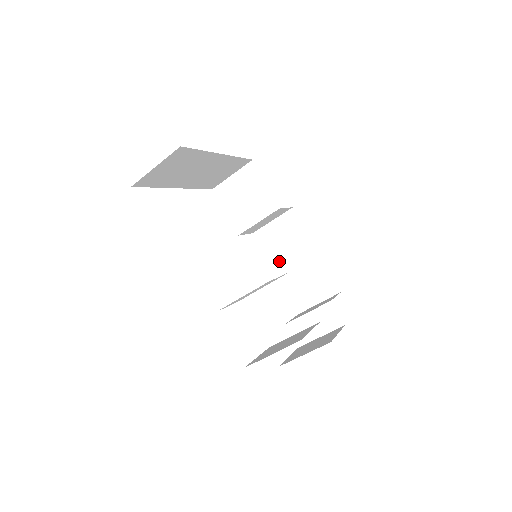
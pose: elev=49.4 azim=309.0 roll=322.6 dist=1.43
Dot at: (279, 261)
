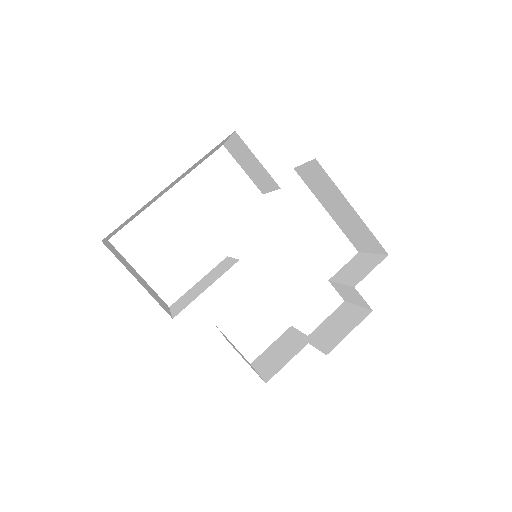
Dot at: (325, 203)
